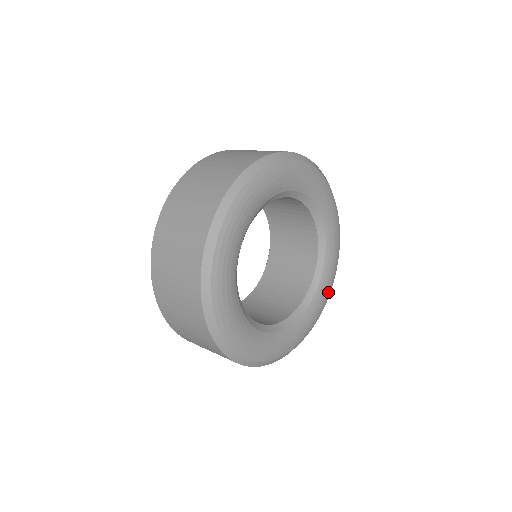
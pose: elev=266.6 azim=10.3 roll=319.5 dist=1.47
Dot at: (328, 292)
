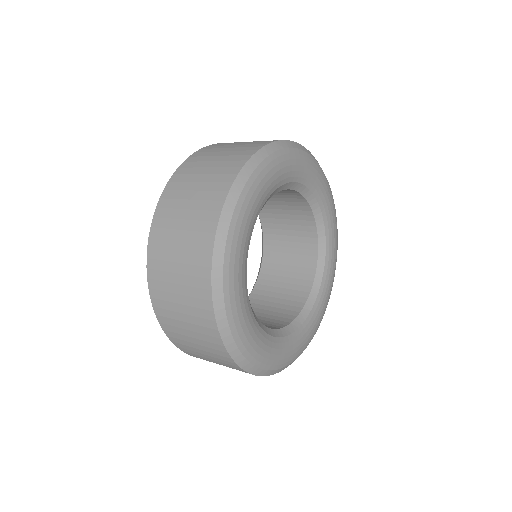
Dot at: (335, 223)
